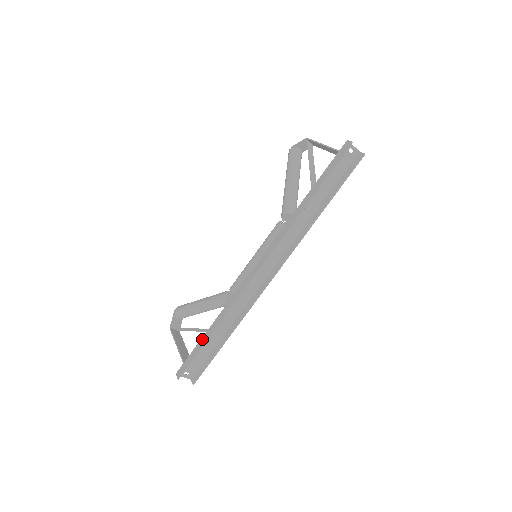
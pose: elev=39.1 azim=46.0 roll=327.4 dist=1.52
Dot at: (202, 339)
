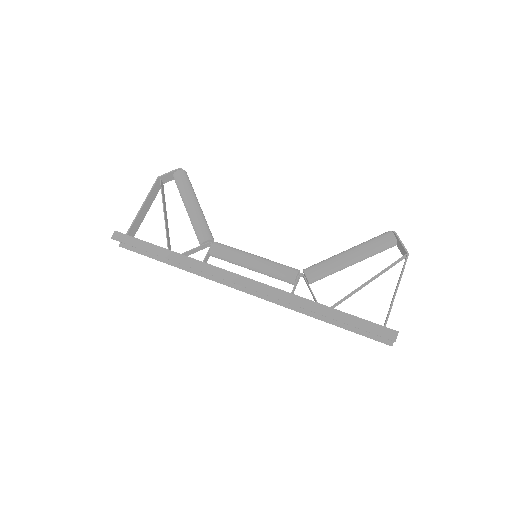
Dot at: (153, 246)
